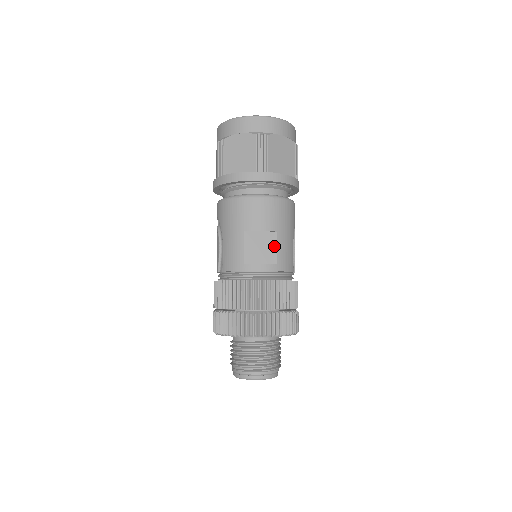
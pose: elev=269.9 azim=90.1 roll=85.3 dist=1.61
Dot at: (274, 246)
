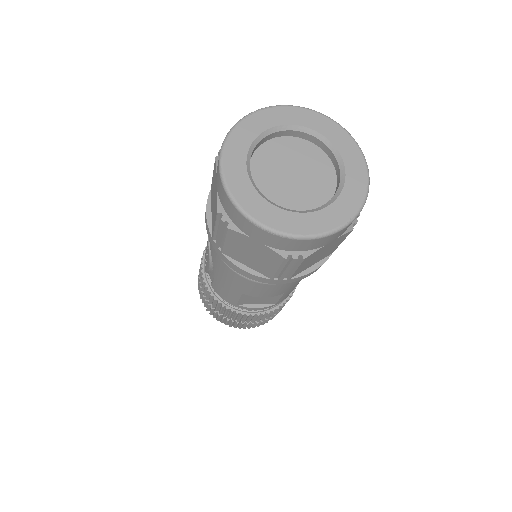
Dot at: (277, 298)
